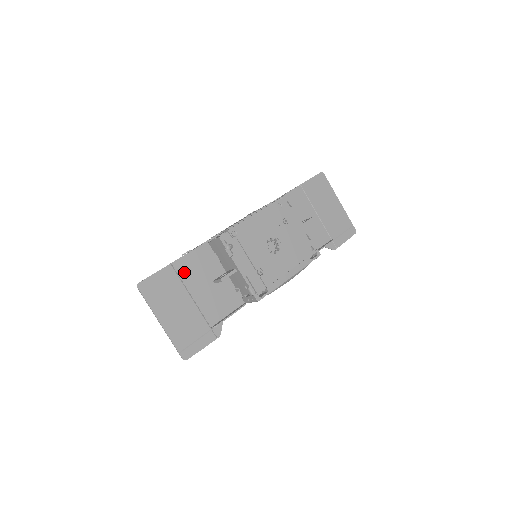
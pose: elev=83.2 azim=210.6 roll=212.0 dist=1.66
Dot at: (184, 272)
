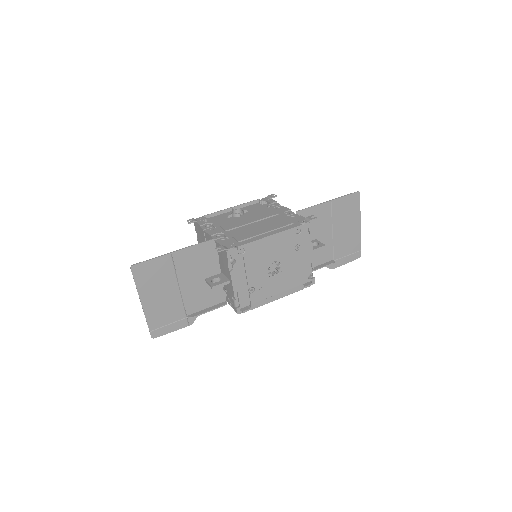
Dot at: (181, 263)
